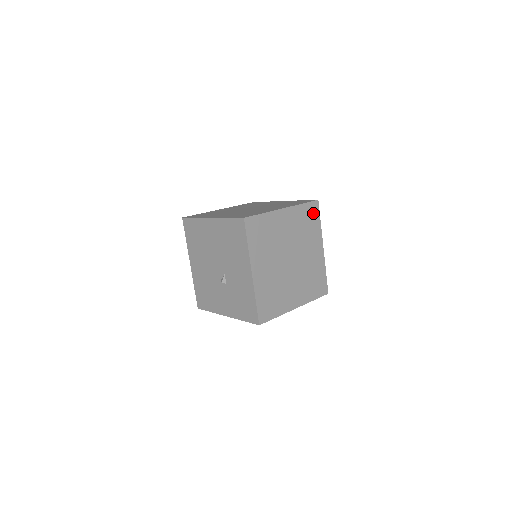
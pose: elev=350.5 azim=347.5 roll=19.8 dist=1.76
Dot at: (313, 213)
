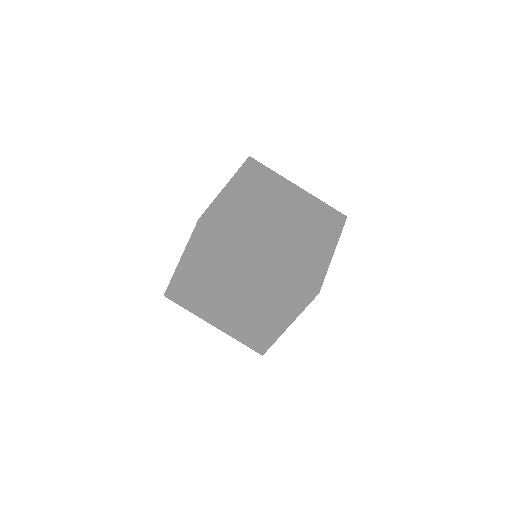
Dot at: (300, 295)
